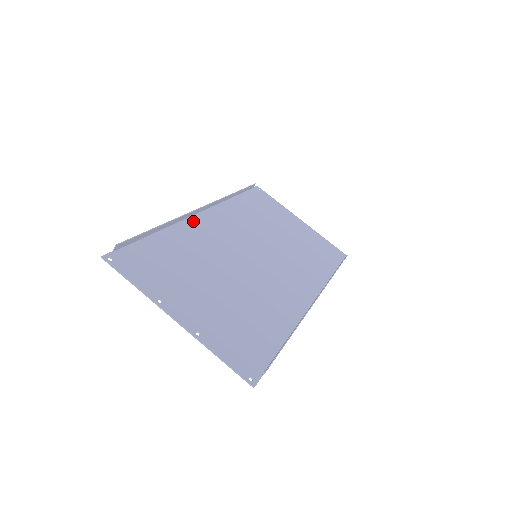
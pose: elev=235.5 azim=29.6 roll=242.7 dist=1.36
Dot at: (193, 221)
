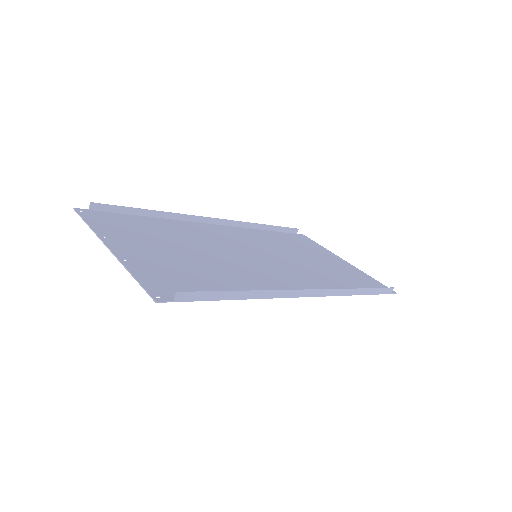
Dot at: (198, 224)
